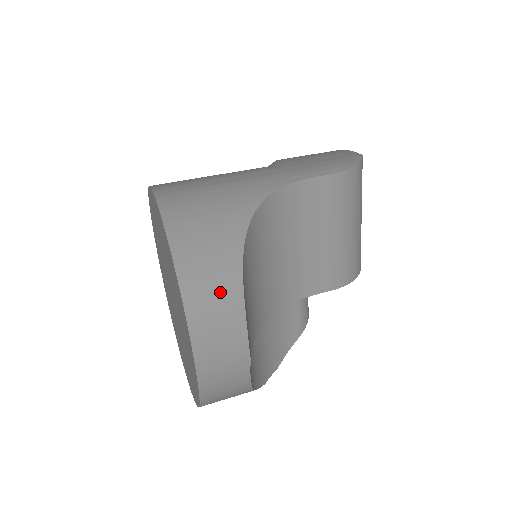
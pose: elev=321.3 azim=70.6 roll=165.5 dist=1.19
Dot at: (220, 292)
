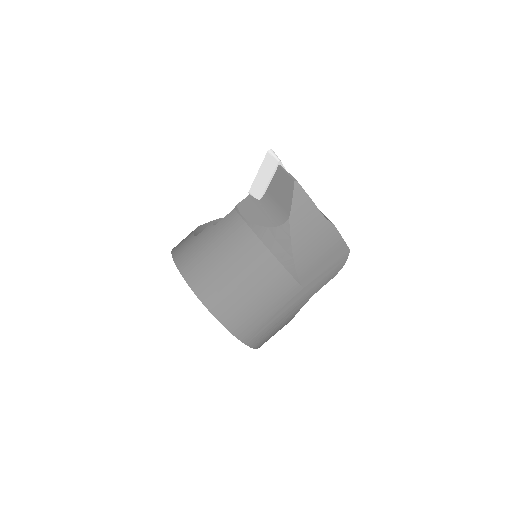
Dot at: occluded
